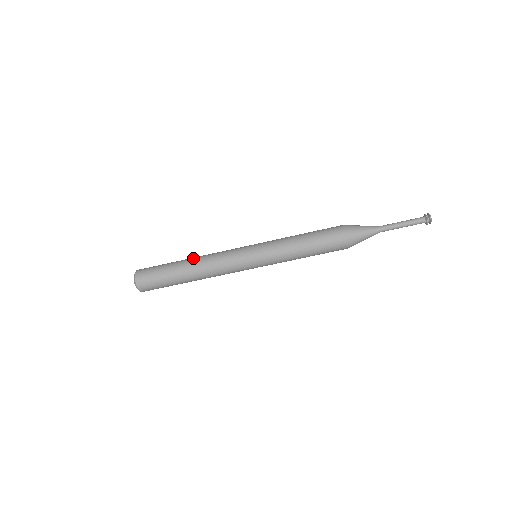
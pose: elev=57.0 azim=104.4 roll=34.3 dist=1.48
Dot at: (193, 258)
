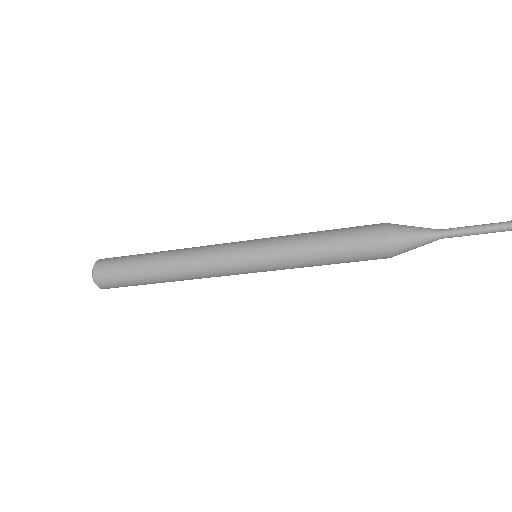
Dot at: (170, 251)
